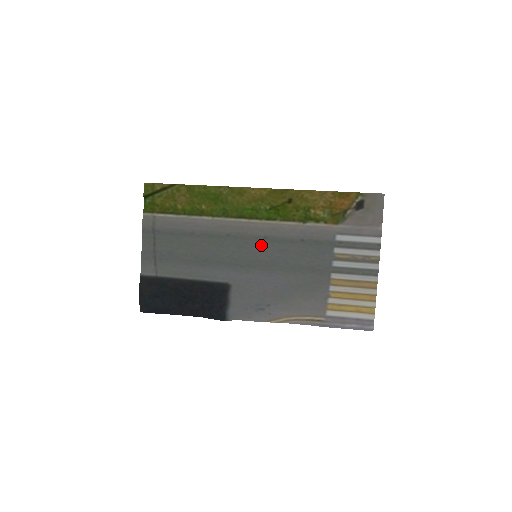
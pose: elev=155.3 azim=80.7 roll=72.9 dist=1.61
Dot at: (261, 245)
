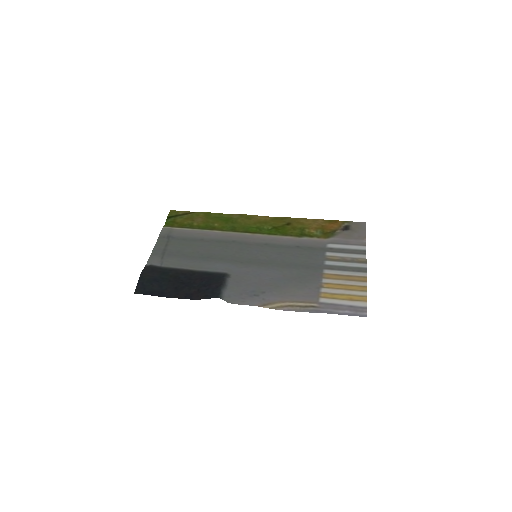
Dot at: (261, 249)
